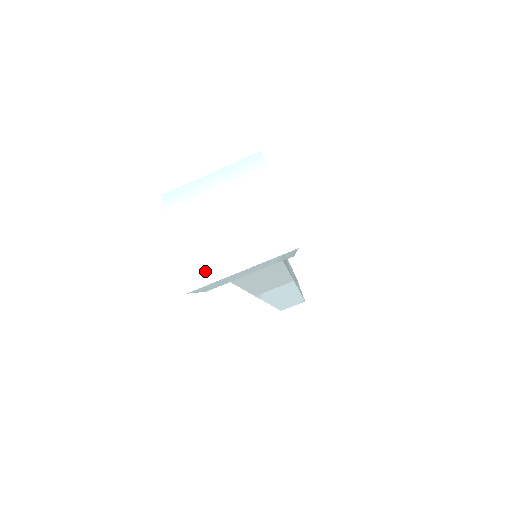
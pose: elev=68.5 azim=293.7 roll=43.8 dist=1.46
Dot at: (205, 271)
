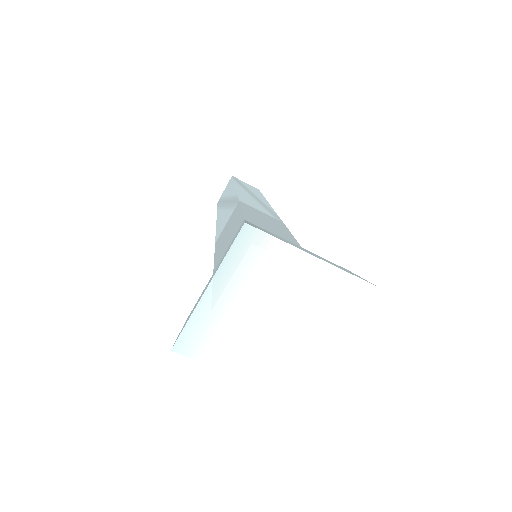
Dot at: (299, 370)
